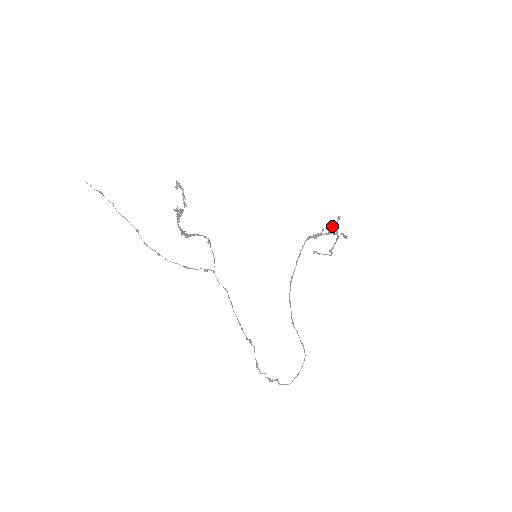
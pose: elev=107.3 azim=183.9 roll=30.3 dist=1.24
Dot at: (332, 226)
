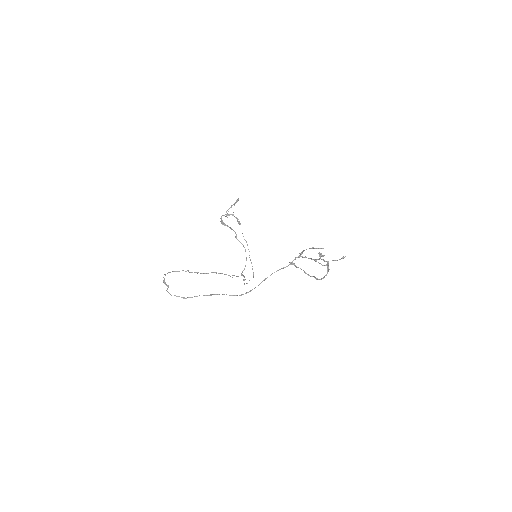
Dot at: (318, 248)
